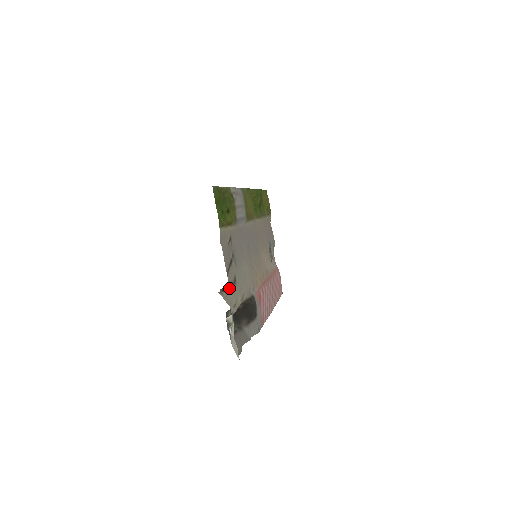
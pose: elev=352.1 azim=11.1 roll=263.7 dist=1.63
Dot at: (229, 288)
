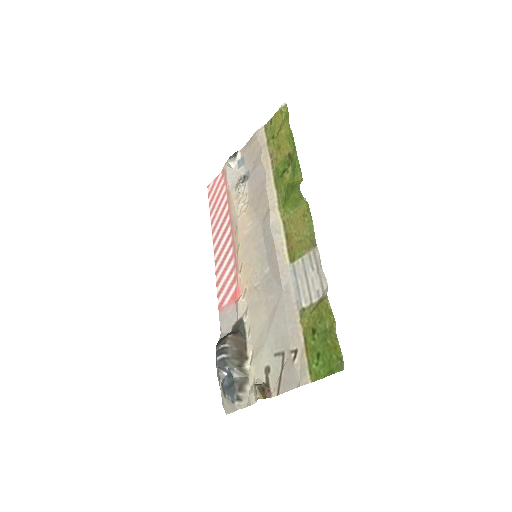
Dot at: (262, 384)
